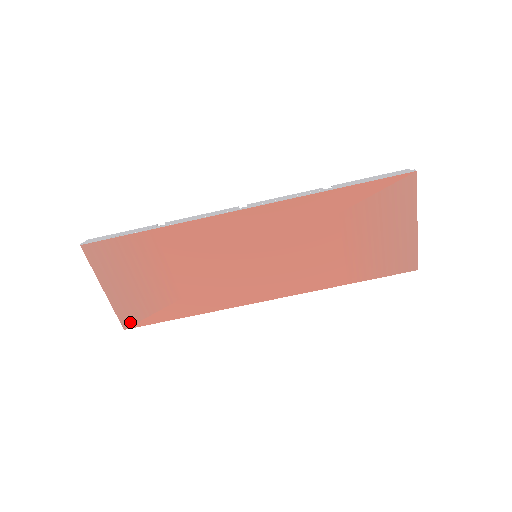
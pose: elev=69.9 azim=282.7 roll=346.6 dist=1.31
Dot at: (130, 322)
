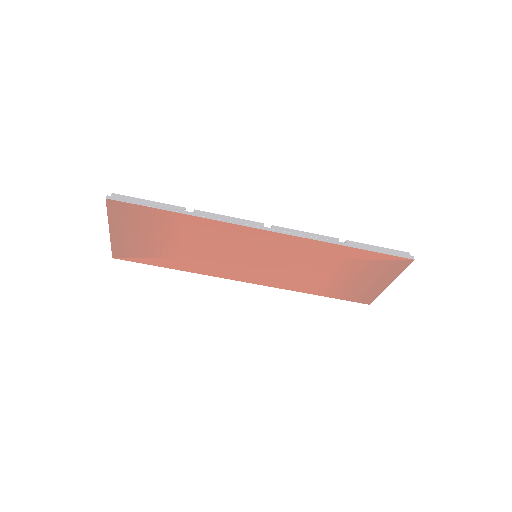
Dot at: (121, 256)
